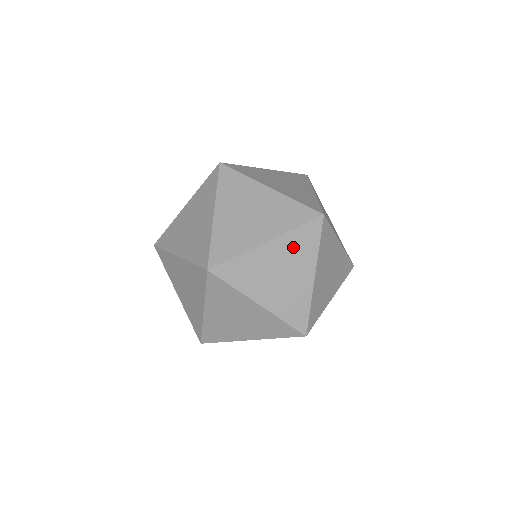
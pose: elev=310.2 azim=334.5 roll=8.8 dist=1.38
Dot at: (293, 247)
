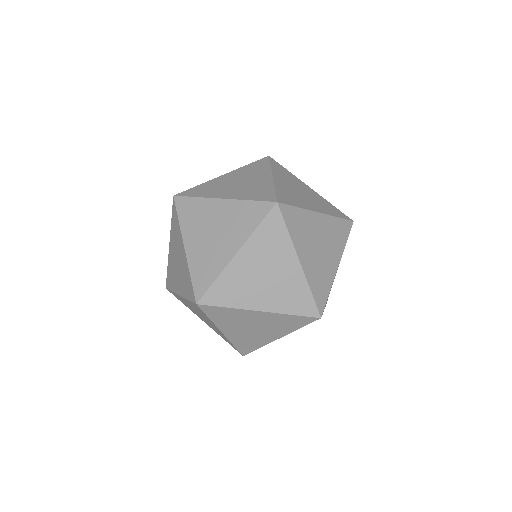
Dot at: (195, 308)
